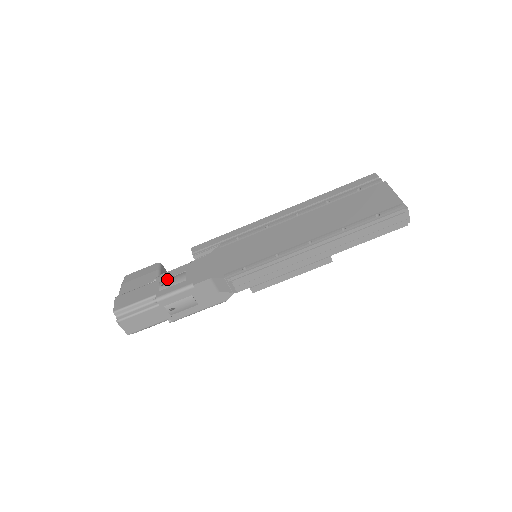
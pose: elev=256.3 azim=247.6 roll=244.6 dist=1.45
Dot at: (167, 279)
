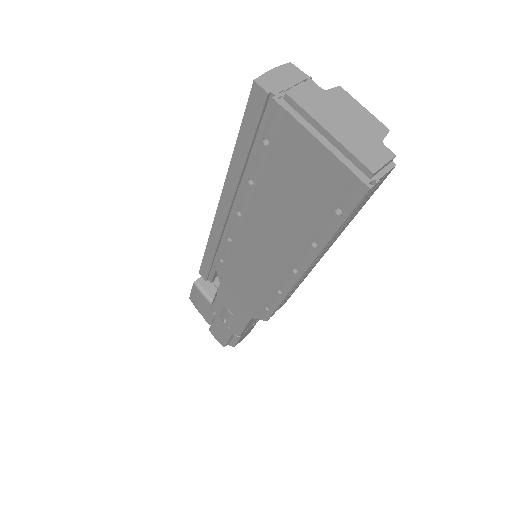
Dot at: (221, 315)
